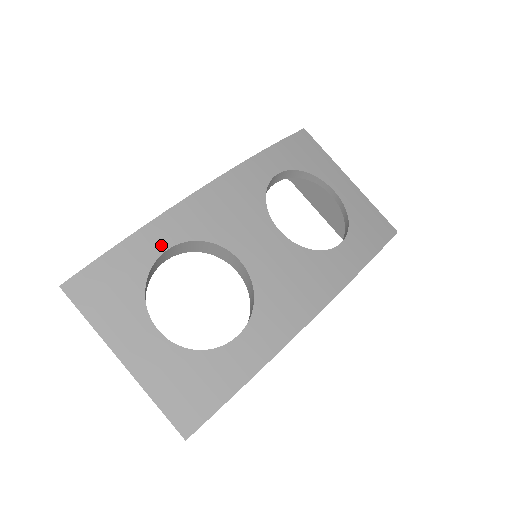
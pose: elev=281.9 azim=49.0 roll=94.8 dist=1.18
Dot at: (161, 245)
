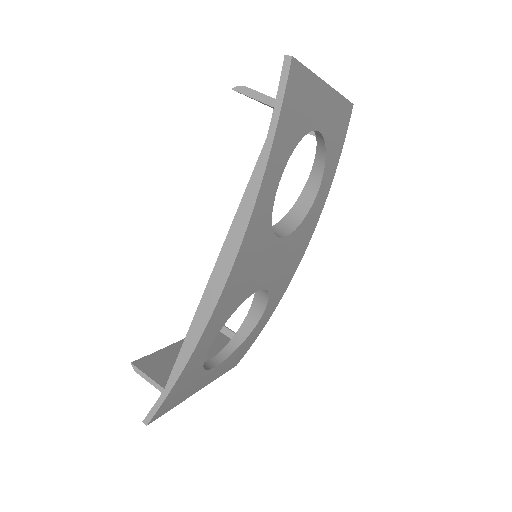
Dot at: (207, 347)
